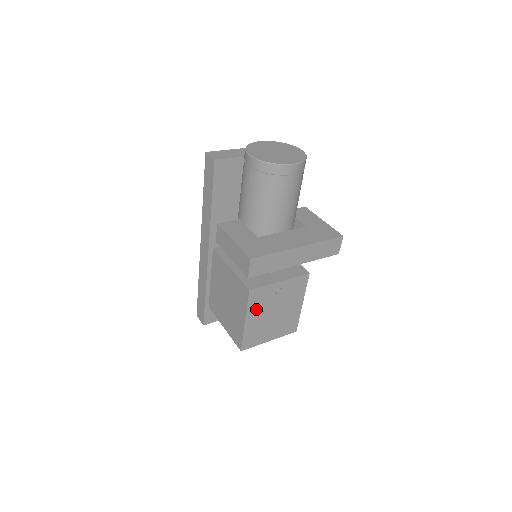
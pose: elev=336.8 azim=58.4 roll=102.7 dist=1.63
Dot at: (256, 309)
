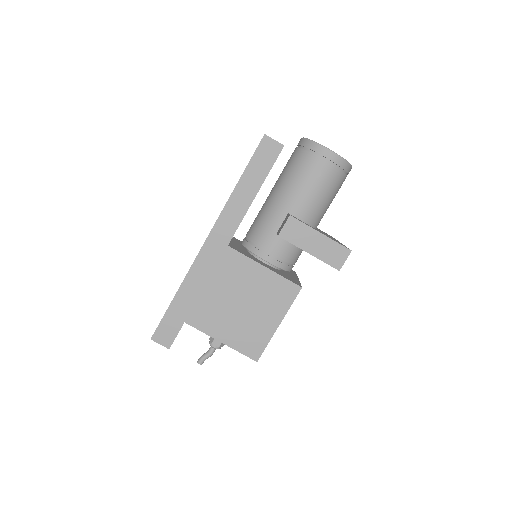
Dot at: occluded
